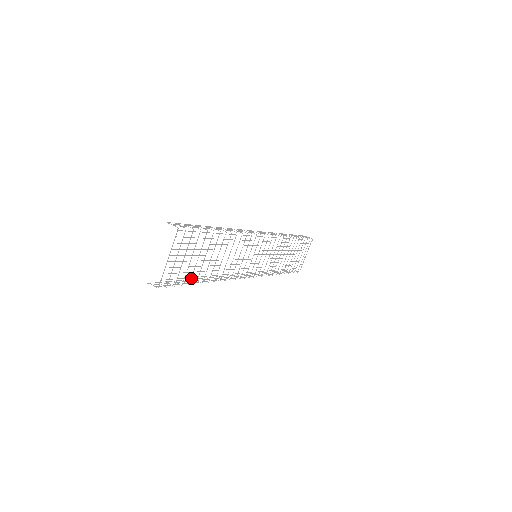
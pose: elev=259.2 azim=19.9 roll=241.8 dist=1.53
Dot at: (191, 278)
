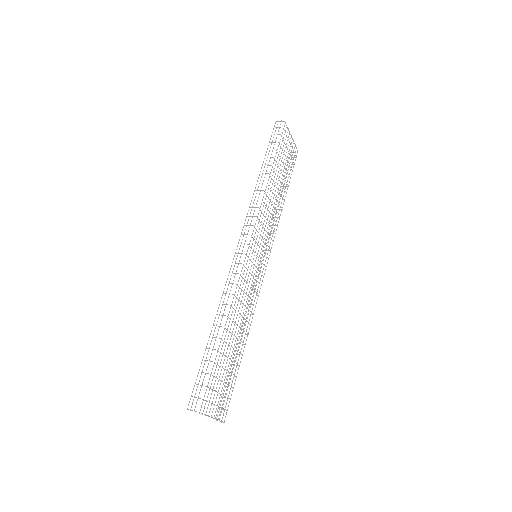
Dot at: (234, 375)
